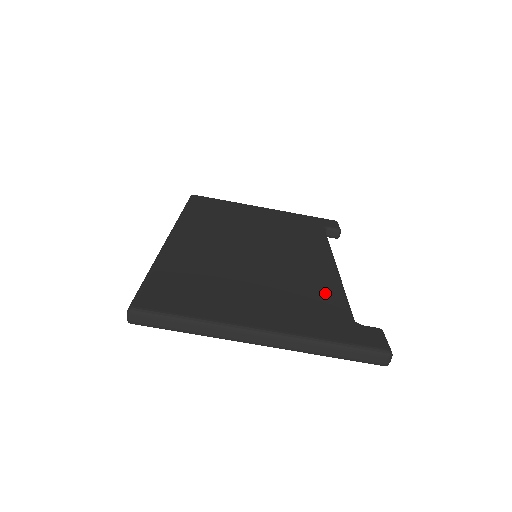
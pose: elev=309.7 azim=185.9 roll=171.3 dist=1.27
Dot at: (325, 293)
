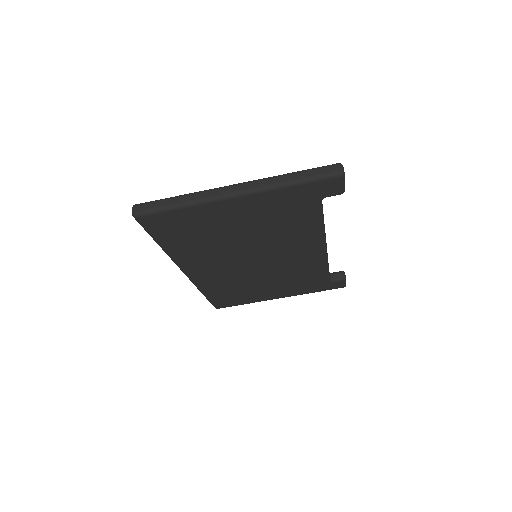
Dot at: occluded
